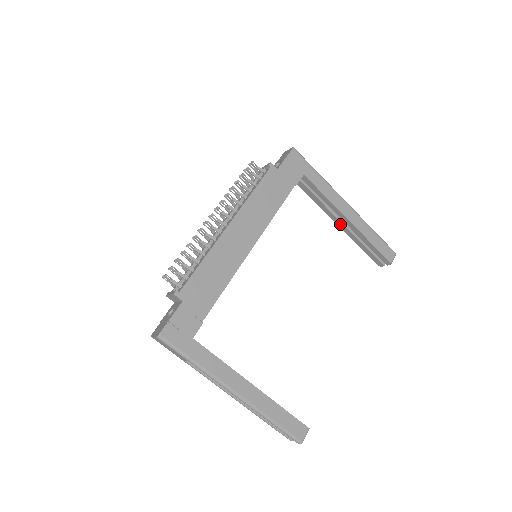
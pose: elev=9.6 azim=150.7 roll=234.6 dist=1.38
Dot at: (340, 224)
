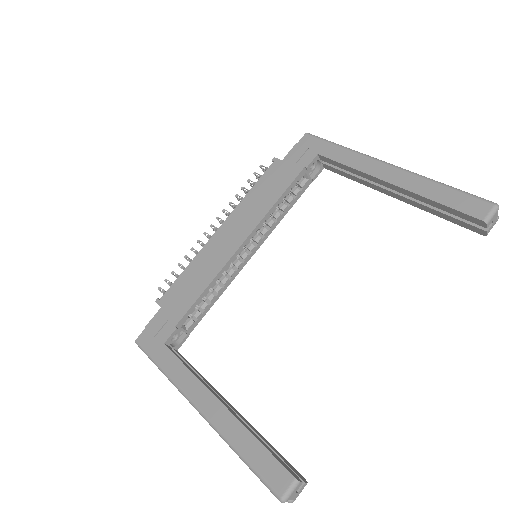
Dot at: (393, 195)
